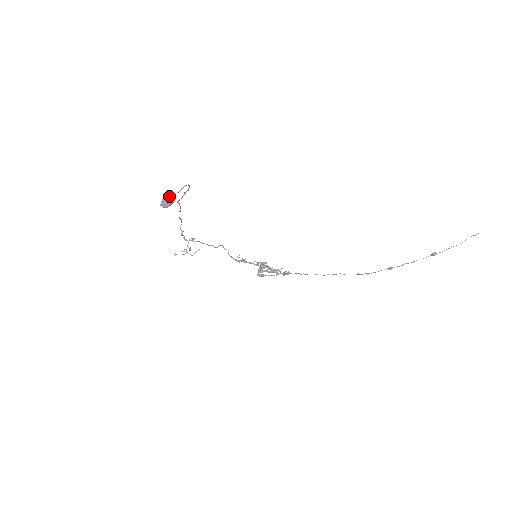
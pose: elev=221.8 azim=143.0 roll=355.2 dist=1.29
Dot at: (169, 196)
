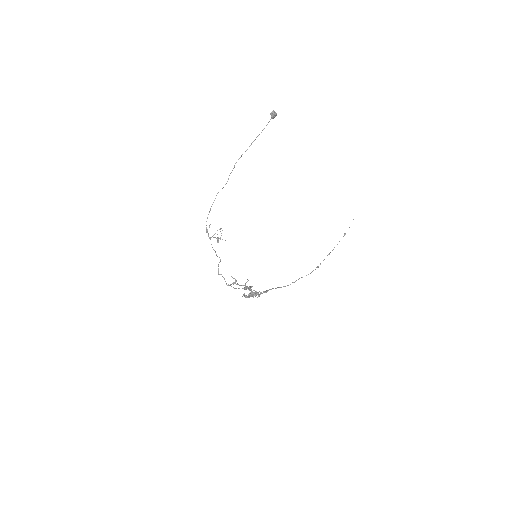
Dot at: occluded
